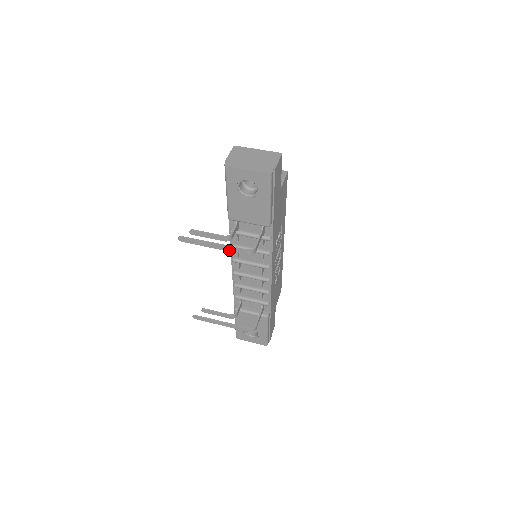
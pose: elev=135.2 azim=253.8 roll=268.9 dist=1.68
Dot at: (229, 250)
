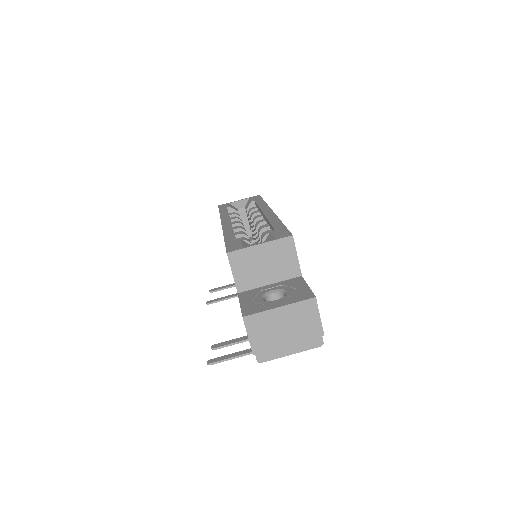
Dot at: occluded
